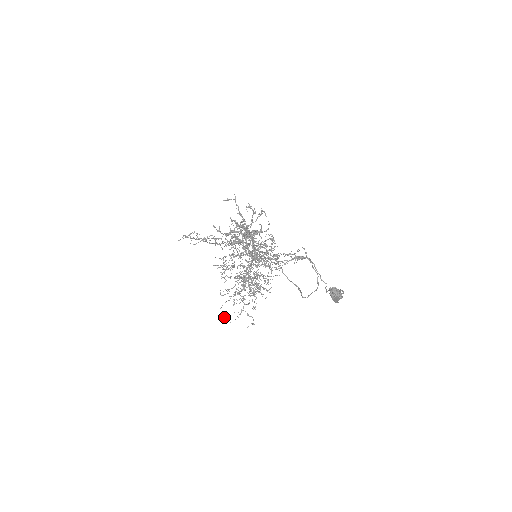
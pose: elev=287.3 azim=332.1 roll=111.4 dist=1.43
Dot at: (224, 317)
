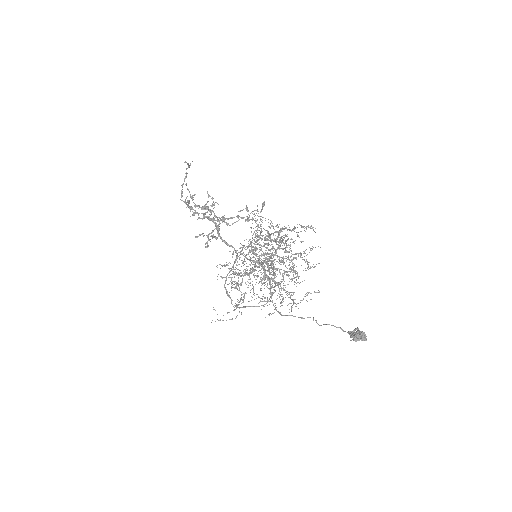
Dot at: occluded
